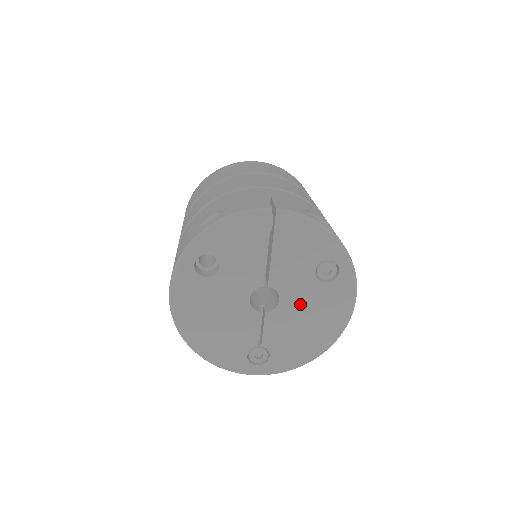
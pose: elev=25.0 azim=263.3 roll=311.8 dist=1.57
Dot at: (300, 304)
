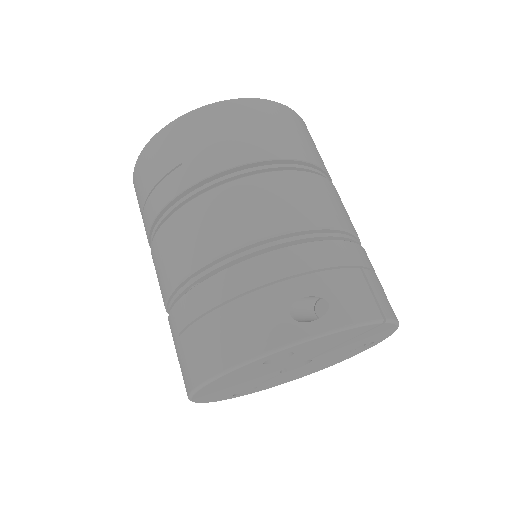
Dot at: (317, 363)
